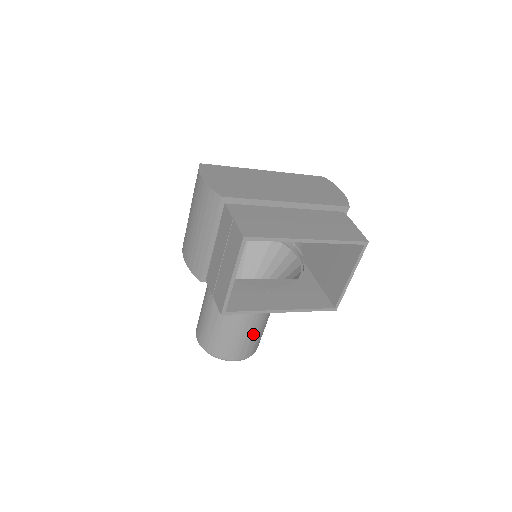
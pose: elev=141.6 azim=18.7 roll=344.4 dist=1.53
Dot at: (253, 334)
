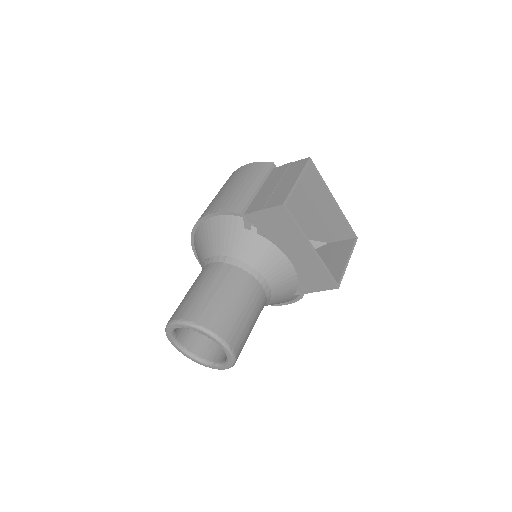
Dot at: (250, 318)
